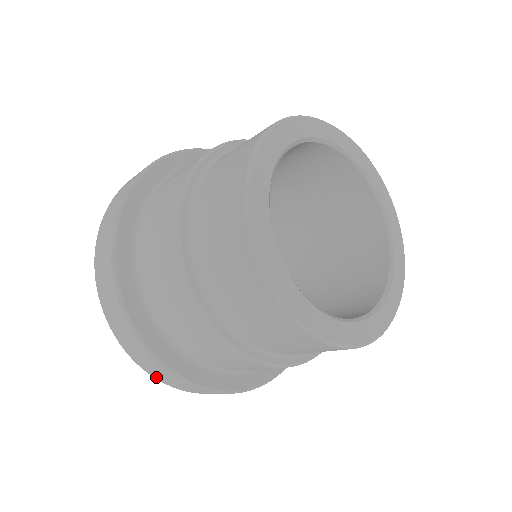
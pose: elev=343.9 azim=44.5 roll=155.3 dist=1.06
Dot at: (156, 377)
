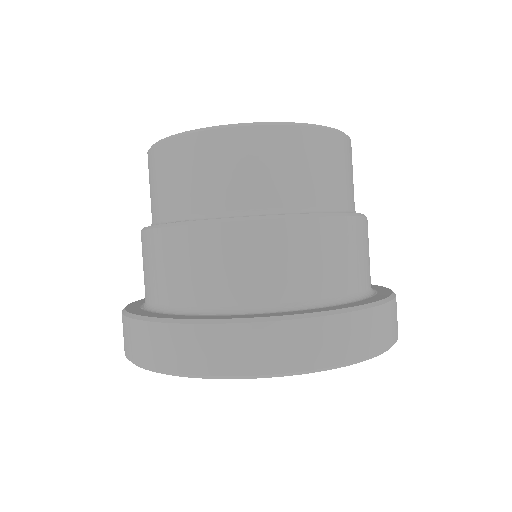
Dot at: (126, 353)
